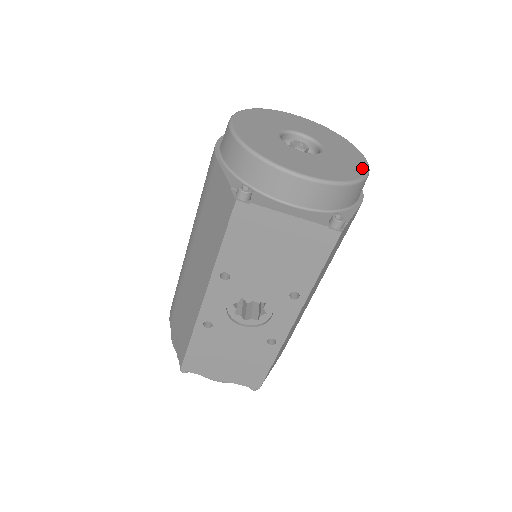
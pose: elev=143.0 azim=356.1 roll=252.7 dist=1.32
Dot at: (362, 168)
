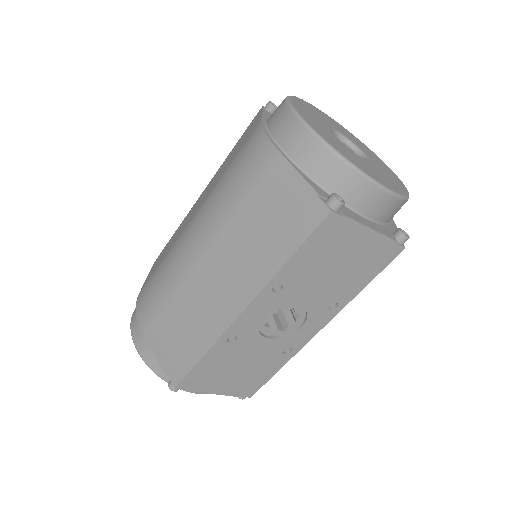
Dot at: (399, 180)
